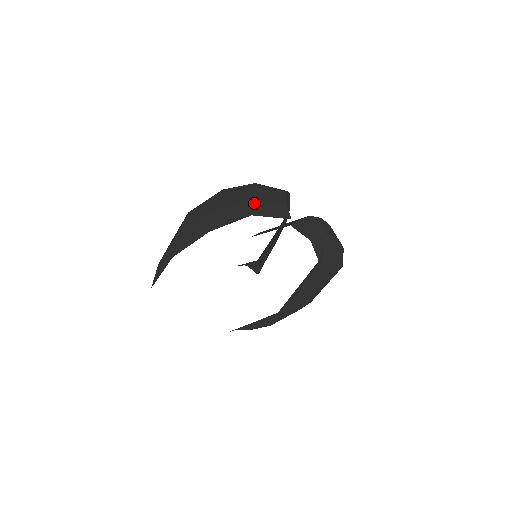
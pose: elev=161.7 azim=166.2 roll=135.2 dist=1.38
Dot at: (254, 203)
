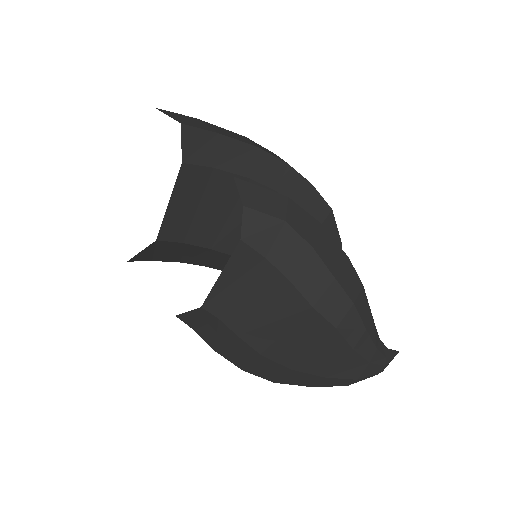
Dot at: (189, 117)
